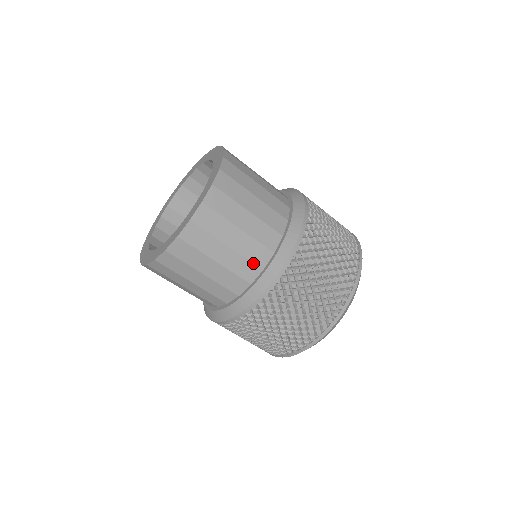
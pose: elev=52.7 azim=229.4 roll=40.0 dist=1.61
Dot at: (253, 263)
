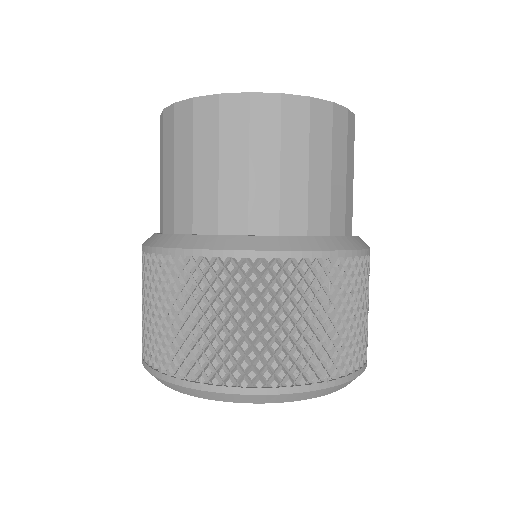
Dot at: occluded
